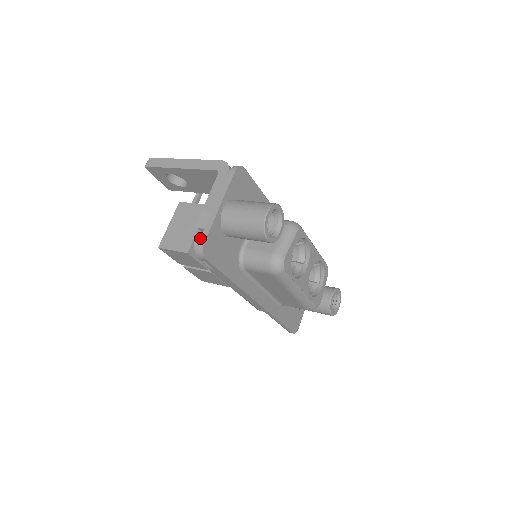
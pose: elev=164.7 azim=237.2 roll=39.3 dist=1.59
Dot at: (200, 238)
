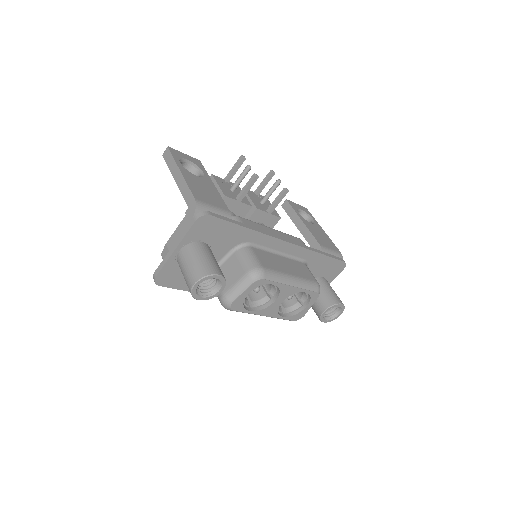
Dot at: (155, 270)
